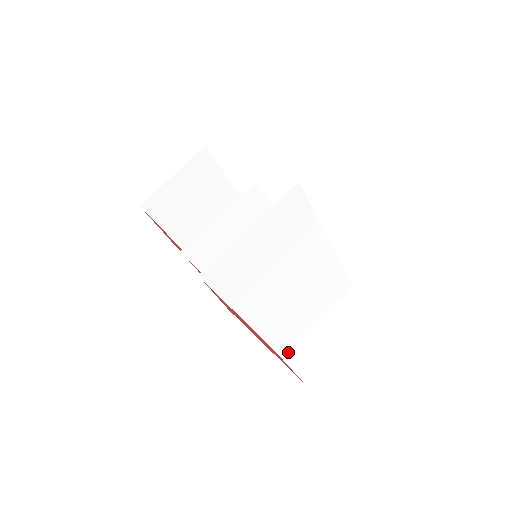
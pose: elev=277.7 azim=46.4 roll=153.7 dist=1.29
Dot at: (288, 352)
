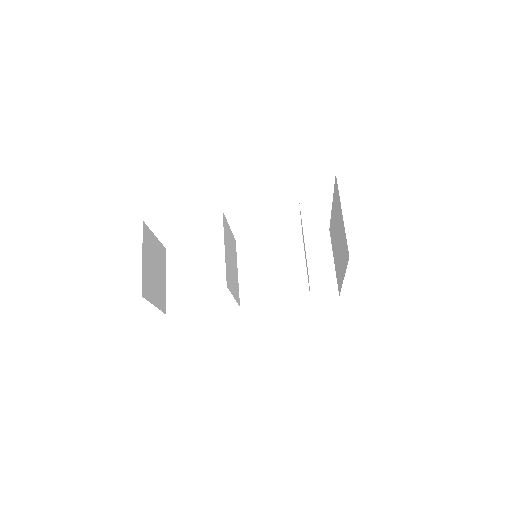
Dot at: (312, 293)
